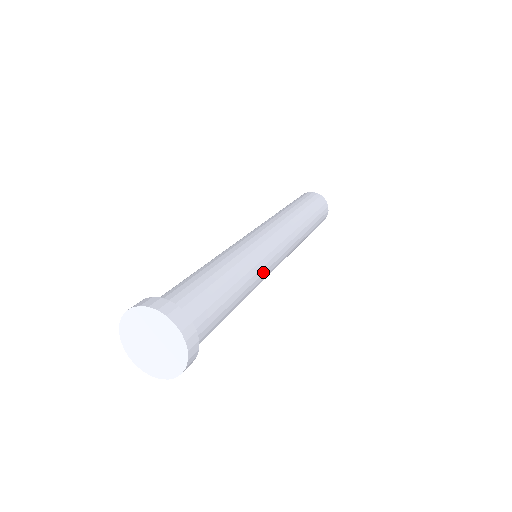
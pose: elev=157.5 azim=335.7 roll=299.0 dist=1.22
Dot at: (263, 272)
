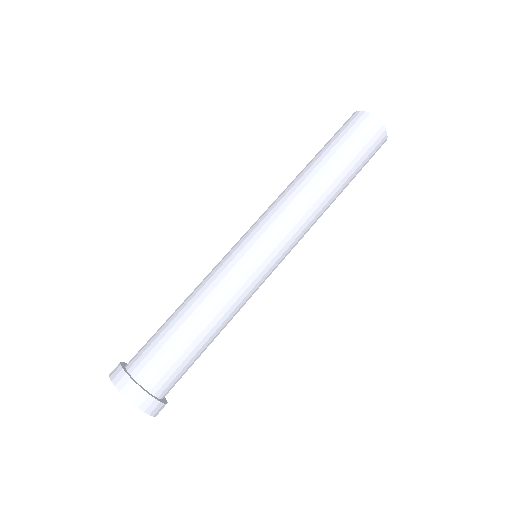
Dot at: occluded
